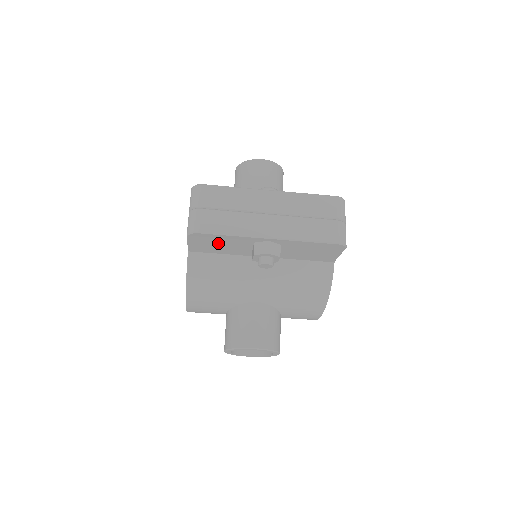
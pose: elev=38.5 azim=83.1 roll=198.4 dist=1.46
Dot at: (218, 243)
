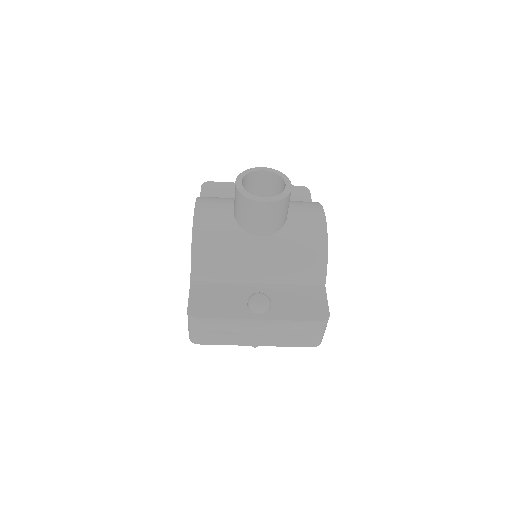
Dot at: occluded
